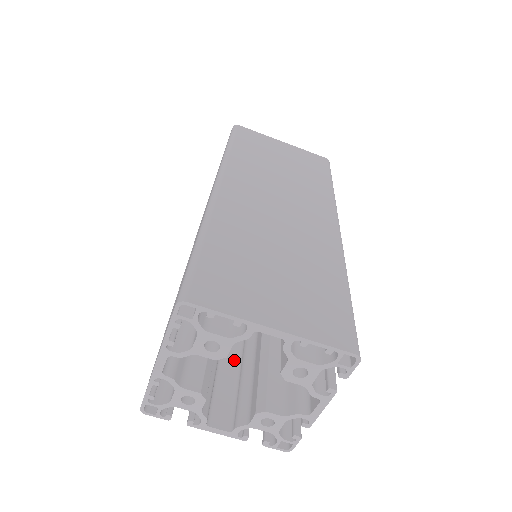
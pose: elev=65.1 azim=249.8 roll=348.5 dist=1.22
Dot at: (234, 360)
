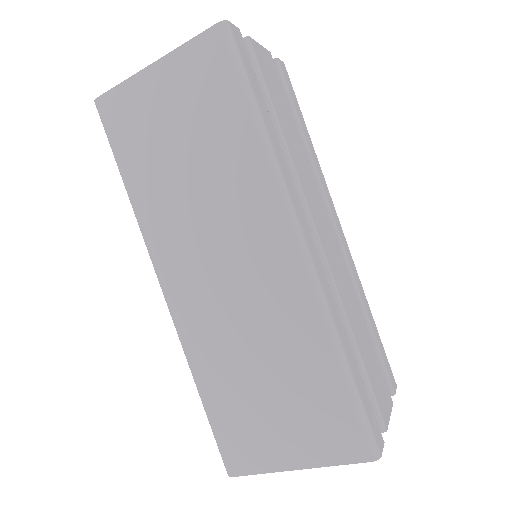
Dot at: occluded
